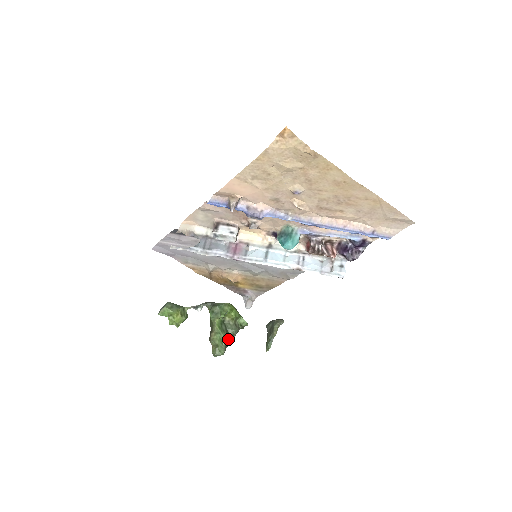
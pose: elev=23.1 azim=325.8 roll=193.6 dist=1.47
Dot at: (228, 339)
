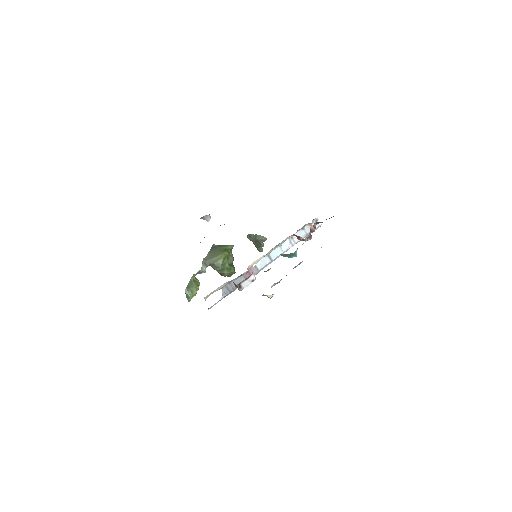
Dot at: (234, 267)
